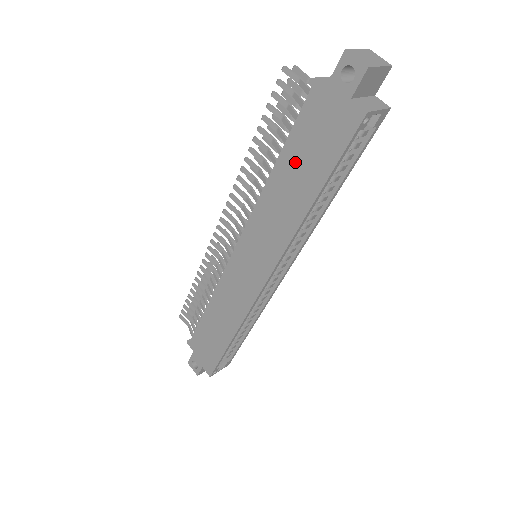
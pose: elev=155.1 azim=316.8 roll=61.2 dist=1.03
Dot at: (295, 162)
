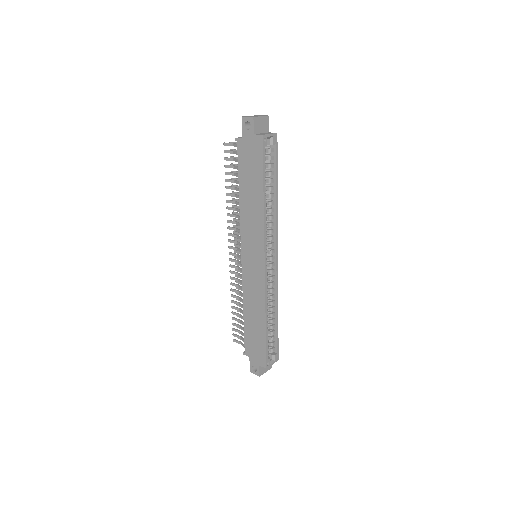
Dot at: (246, 181)
